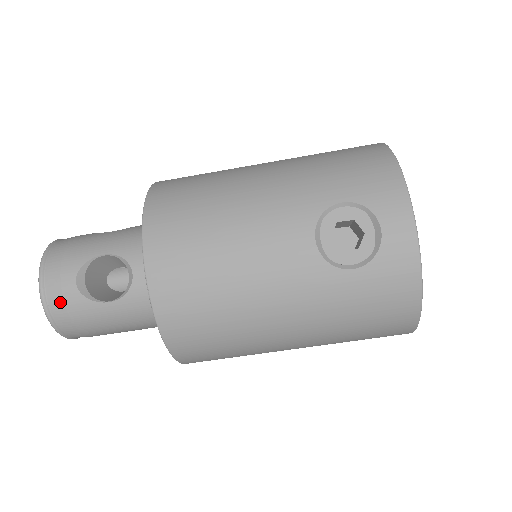
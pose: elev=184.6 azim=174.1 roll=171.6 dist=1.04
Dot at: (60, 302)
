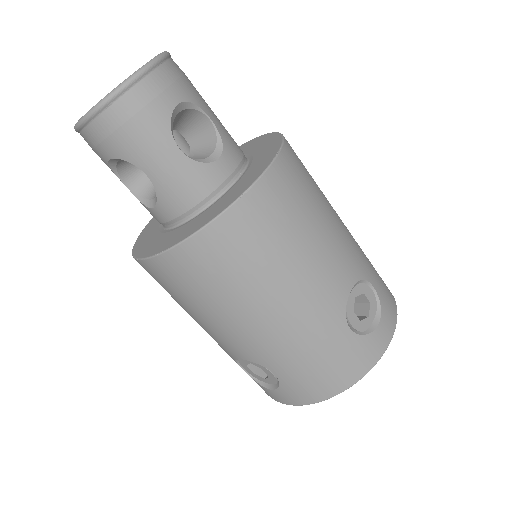
Dot at: (89, 145)
